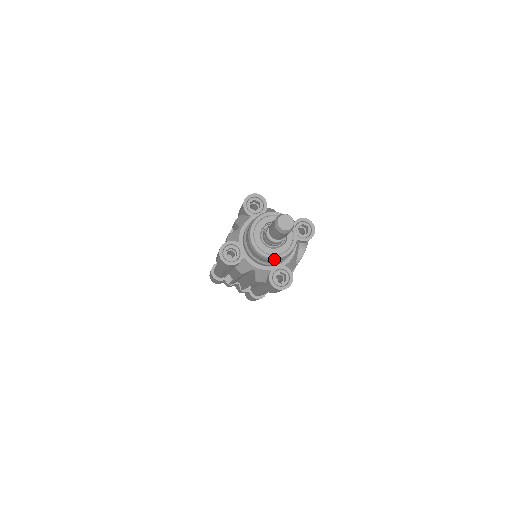
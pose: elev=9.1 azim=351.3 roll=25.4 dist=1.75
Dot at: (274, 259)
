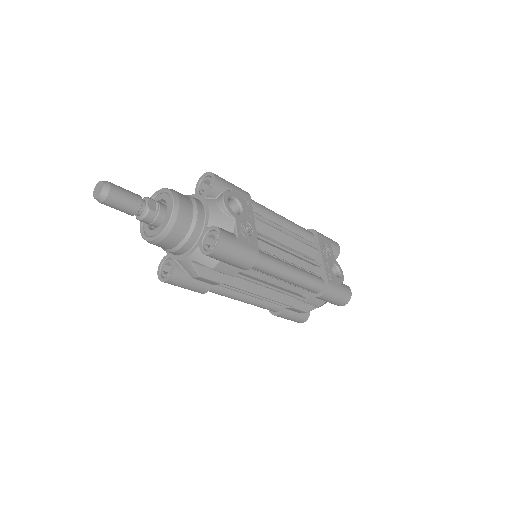
Dot at: (166, 231)
